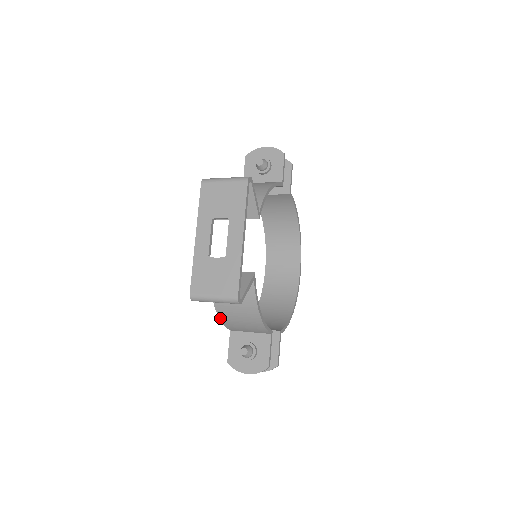
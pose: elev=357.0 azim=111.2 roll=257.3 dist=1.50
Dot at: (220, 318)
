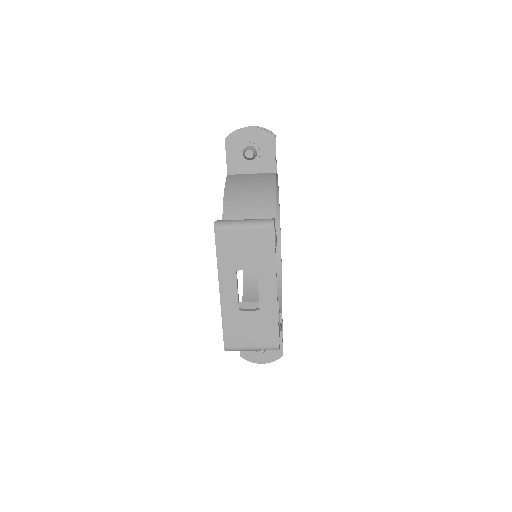
Dot at: occluded
